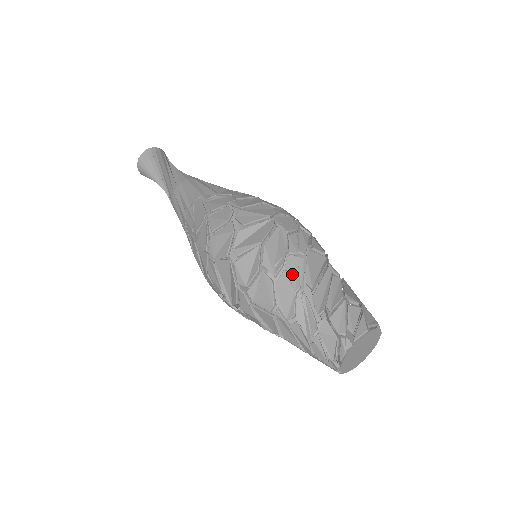
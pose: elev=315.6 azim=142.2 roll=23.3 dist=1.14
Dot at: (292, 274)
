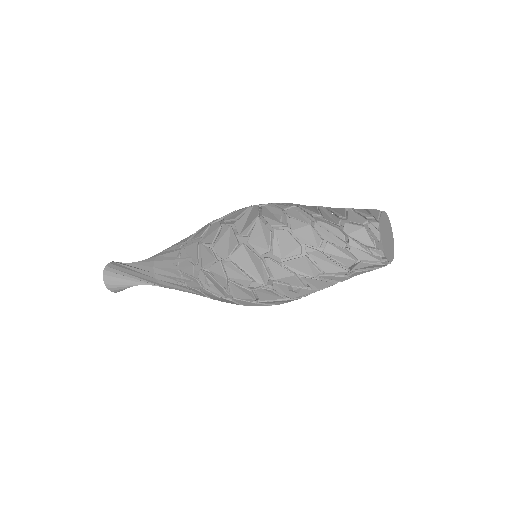
Dot at: (298, 217)
